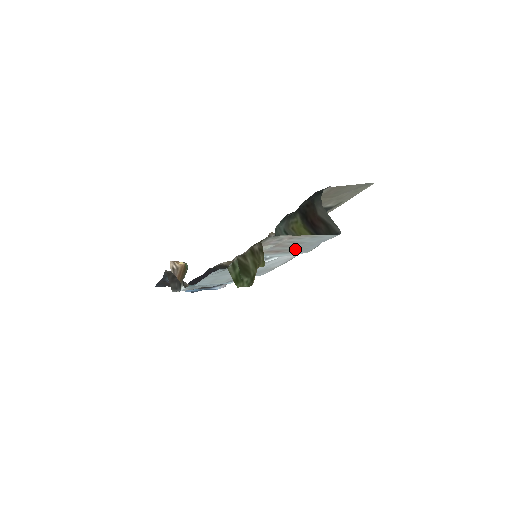
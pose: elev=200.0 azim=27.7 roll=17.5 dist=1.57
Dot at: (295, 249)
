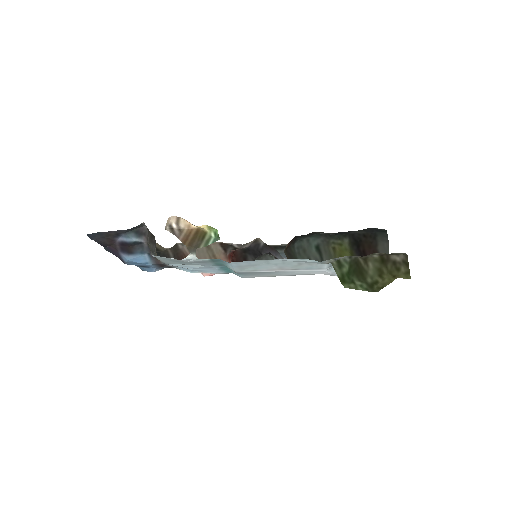
Dot at: occluded
